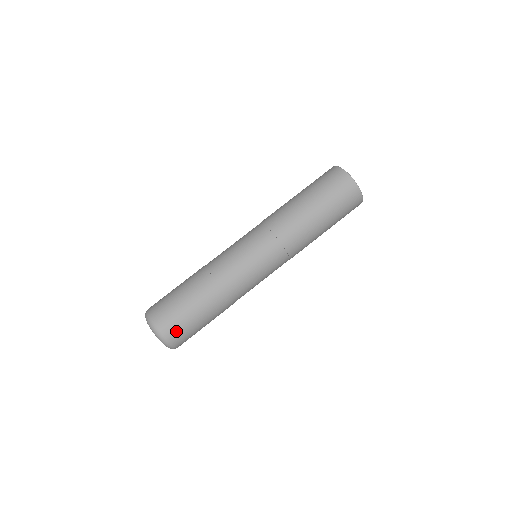
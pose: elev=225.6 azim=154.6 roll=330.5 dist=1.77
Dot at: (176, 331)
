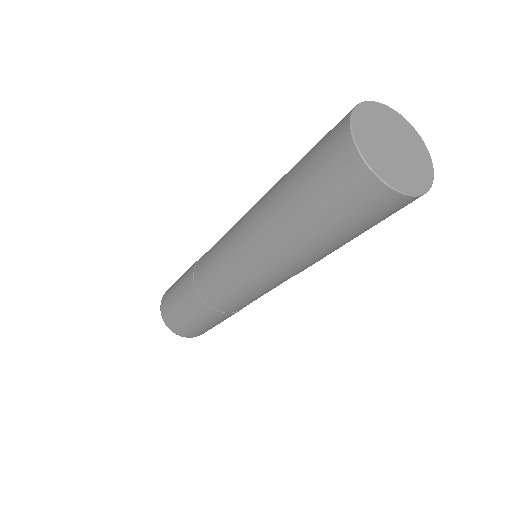
Dot at: (190, 333)
